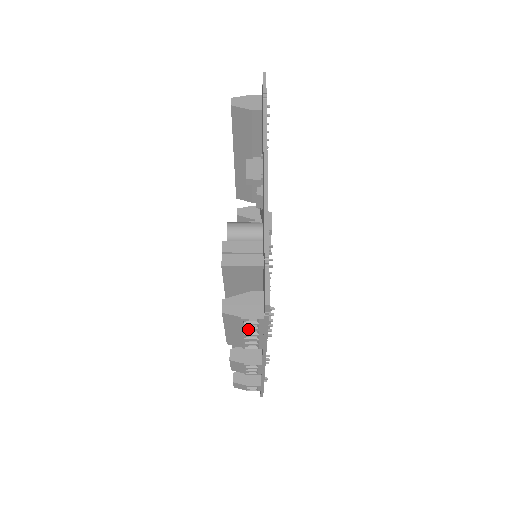
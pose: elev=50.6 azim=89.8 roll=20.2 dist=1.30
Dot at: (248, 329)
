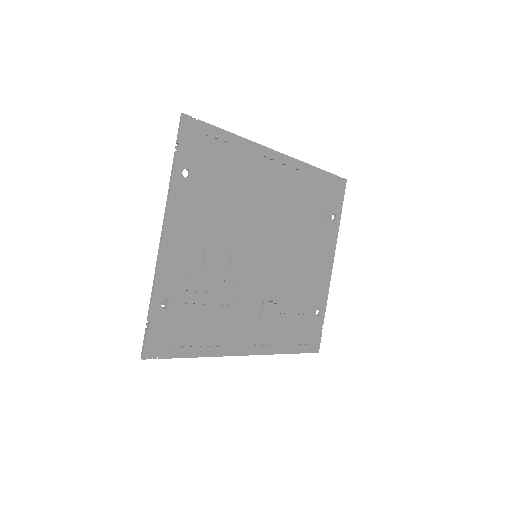
Dot at: occluded
